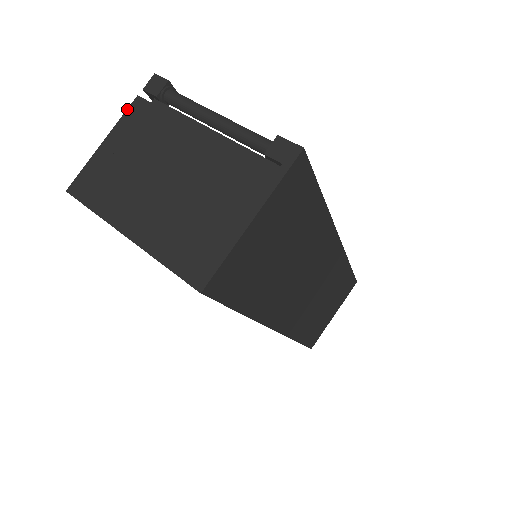
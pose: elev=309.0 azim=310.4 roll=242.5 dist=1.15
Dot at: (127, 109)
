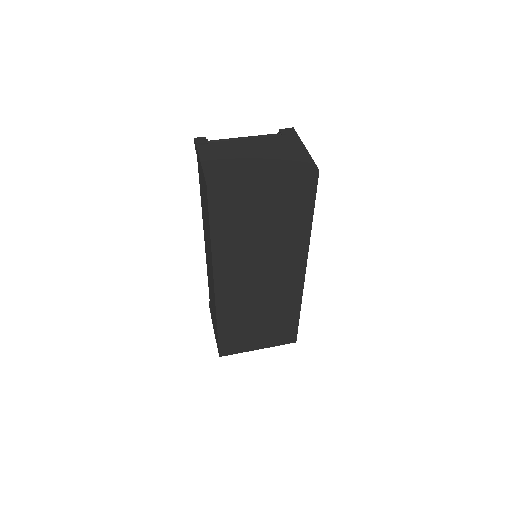
Dot at: (198, 150)
